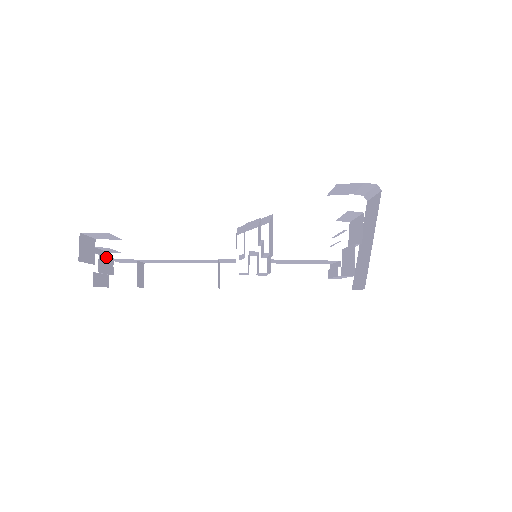
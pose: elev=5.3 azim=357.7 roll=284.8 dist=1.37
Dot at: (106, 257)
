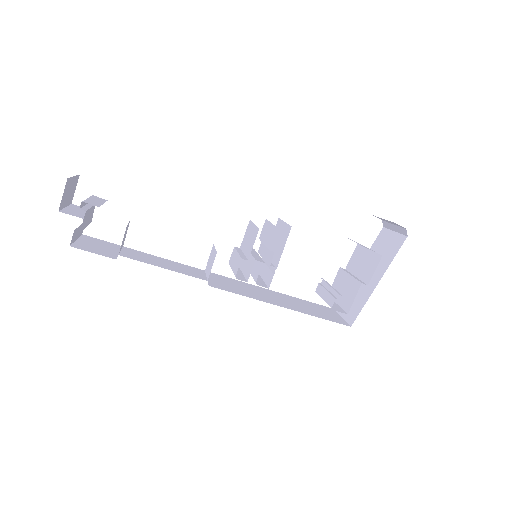
Dot at: (90, 208)
